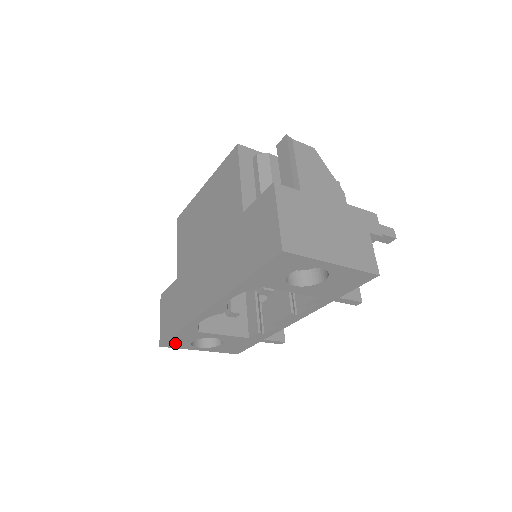
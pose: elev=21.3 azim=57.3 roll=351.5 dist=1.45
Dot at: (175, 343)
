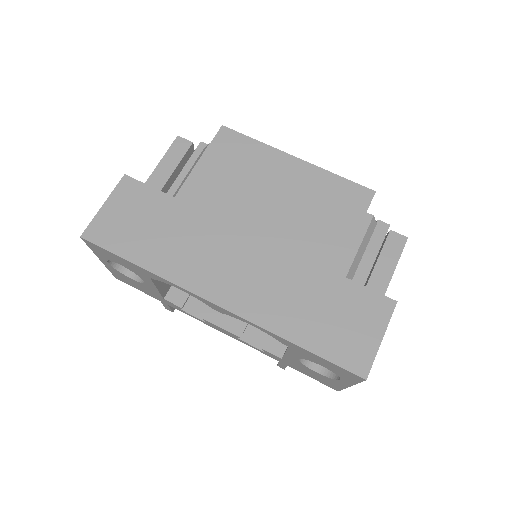
Dot at: (102, 251)
